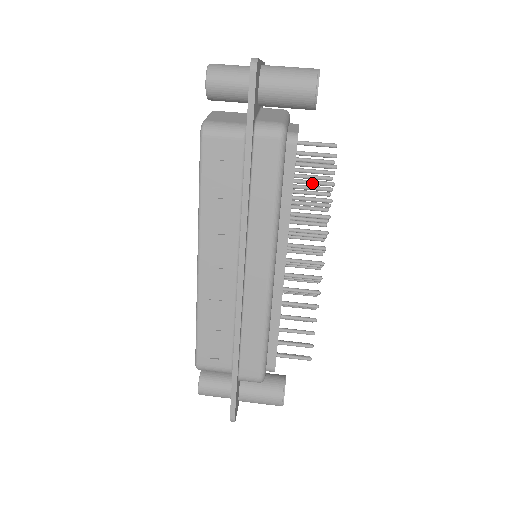
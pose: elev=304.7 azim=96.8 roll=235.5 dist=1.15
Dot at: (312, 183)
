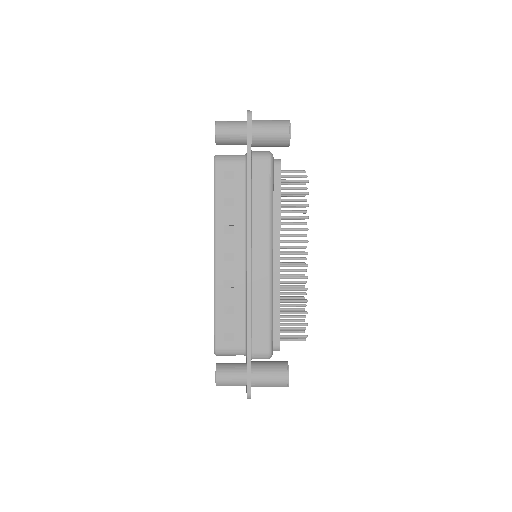
Dot at: (293, 193)
